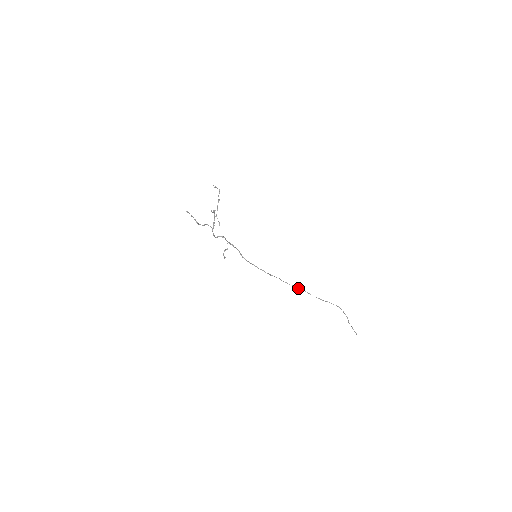
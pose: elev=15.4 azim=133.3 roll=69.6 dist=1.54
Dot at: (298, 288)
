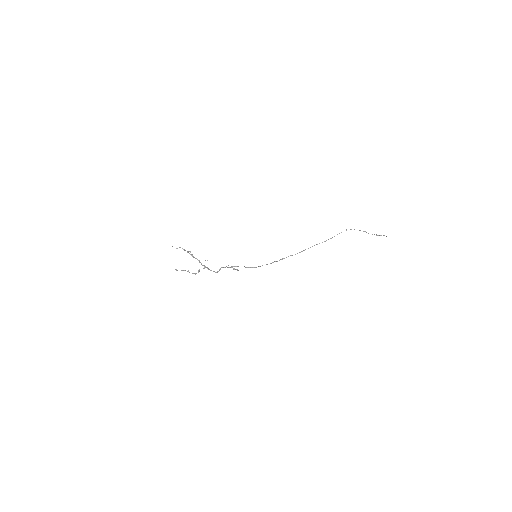
Dot at: occluded
